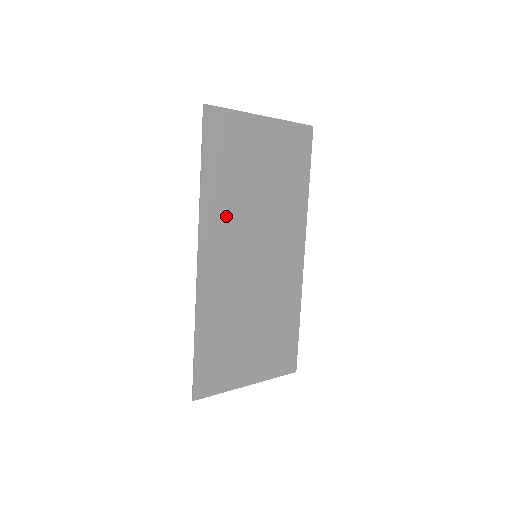
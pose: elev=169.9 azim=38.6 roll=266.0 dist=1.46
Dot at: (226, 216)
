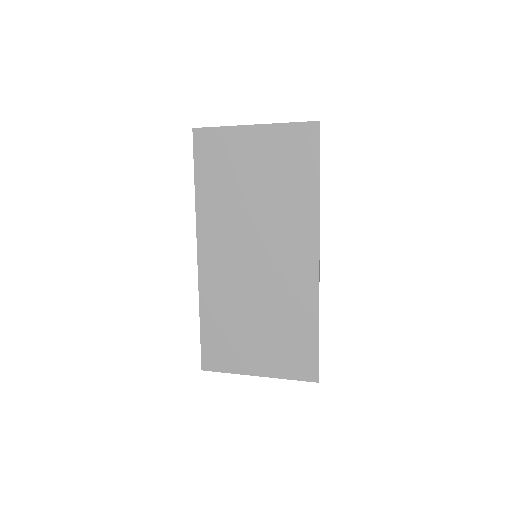
Dot at: (221, 219)
